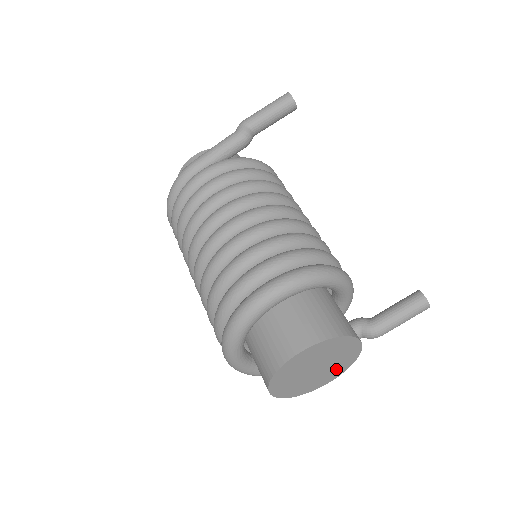
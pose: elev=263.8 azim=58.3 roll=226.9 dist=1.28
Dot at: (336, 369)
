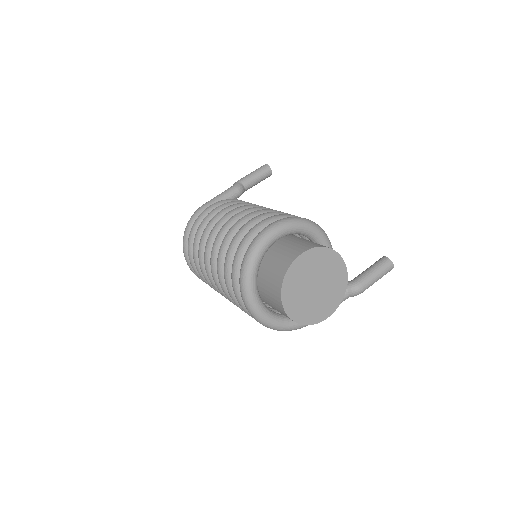
Dot at: (332, 297)
